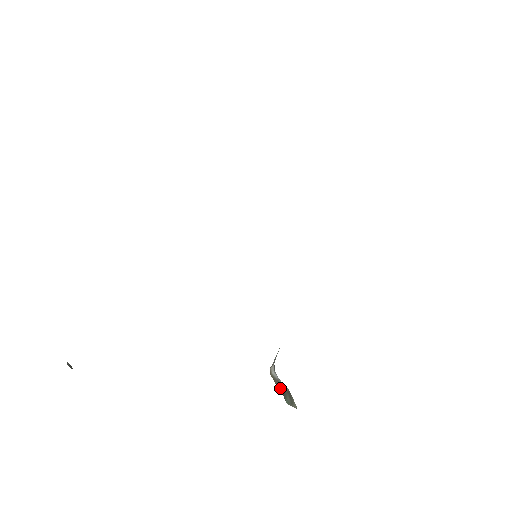
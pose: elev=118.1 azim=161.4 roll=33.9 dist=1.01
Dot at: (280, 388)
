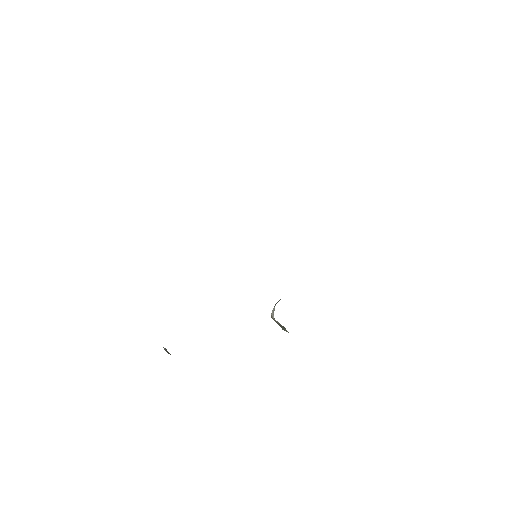
Dot at: (278, 324)
